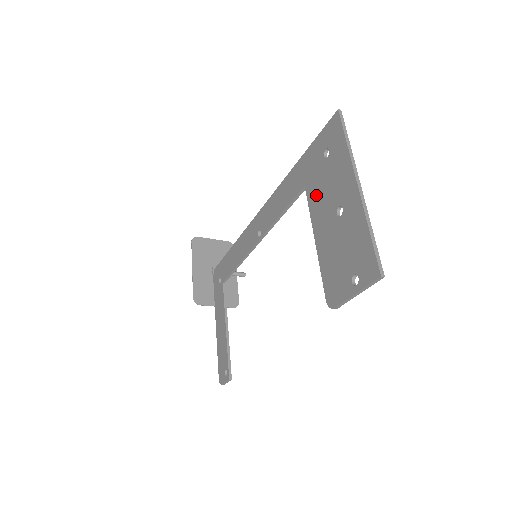
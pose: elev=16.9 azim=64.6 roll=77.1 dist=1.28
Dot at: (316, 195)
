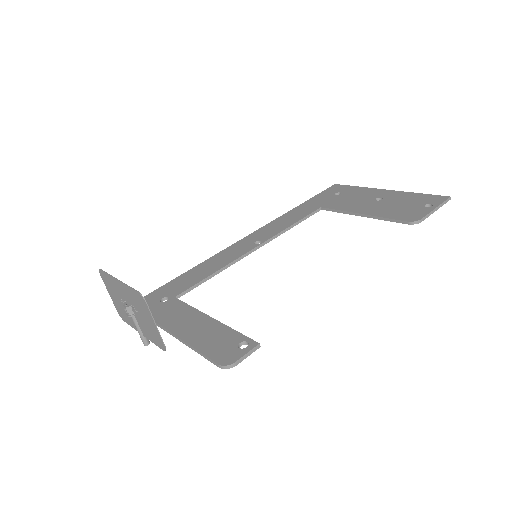
Dot at: (342, 204)
